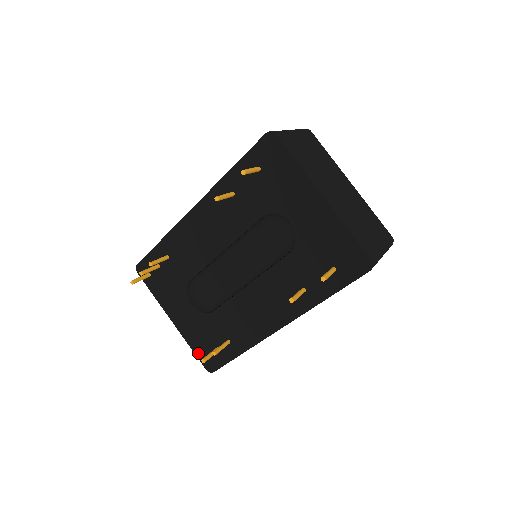
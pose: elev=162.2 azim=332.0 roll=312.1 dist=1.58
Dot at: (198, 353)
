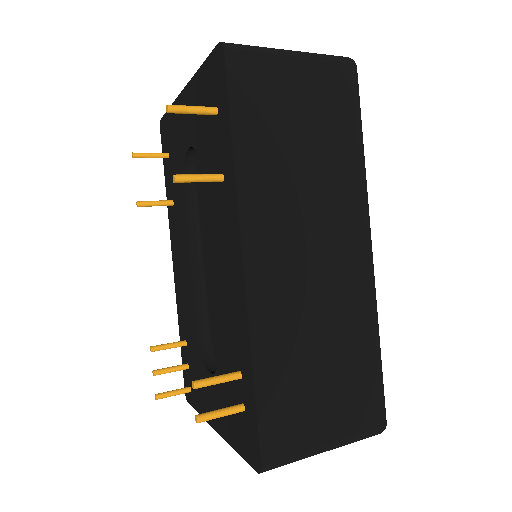
Dot at: (241, 450)
